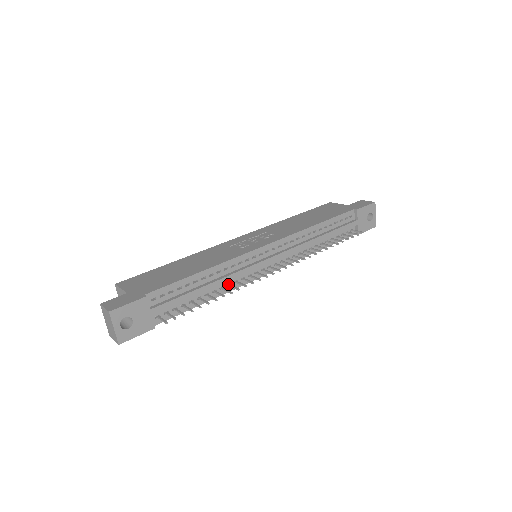
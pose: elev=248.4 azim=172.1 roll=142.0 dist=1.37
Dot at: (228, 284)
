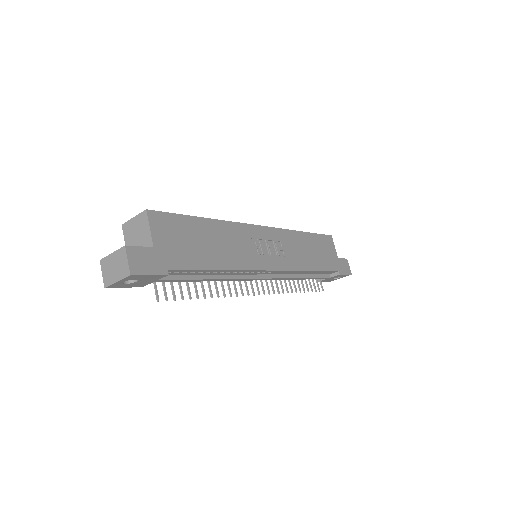
Dot at: occluded
